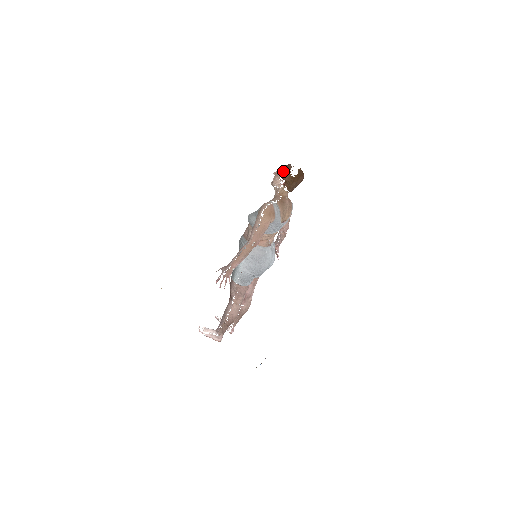
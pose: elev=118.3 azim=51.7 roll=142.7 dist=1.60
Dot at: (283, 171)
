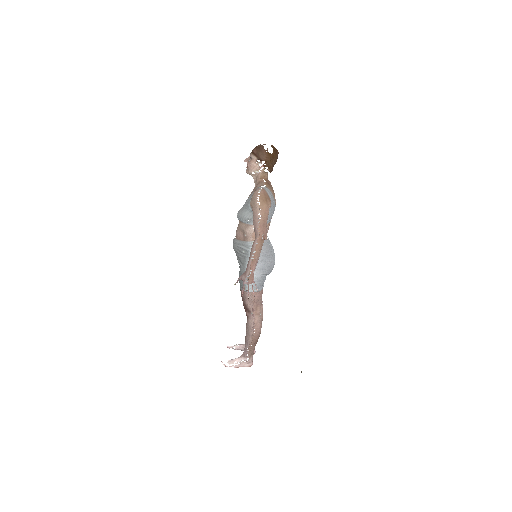
Dot at: (258, 153)
